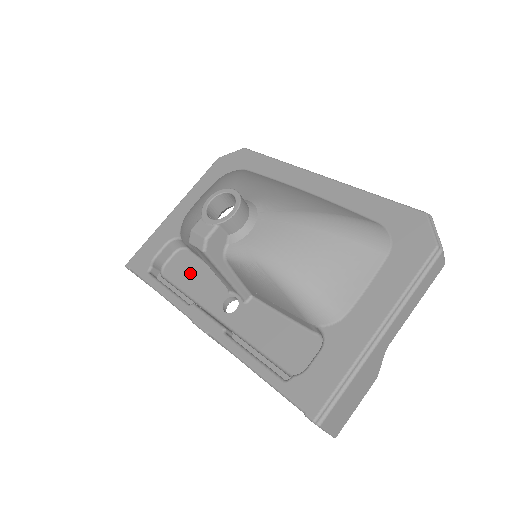
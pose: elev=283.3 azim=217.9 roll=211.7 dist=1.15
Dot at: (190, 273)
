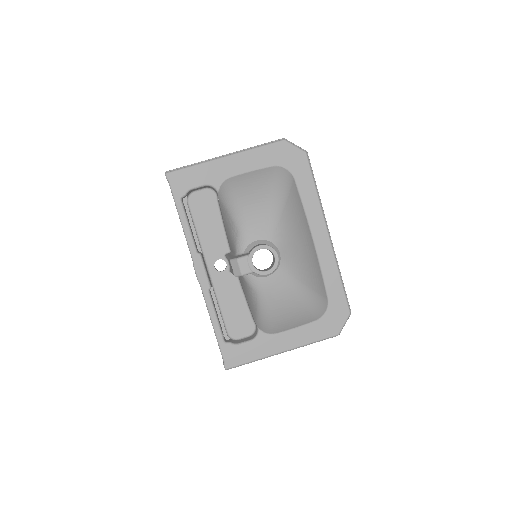
Dot at: (208, 217)
